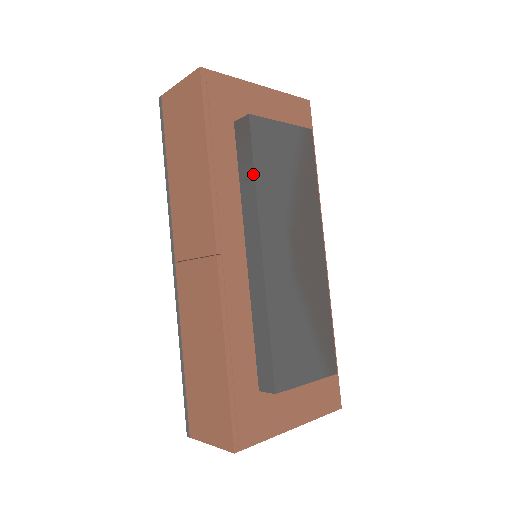
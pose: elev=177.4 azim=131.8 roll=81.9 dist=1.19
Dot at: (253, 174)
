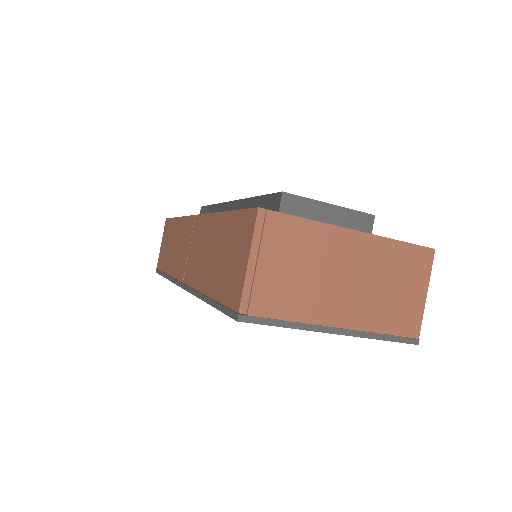
Dot at: (212, 206)
